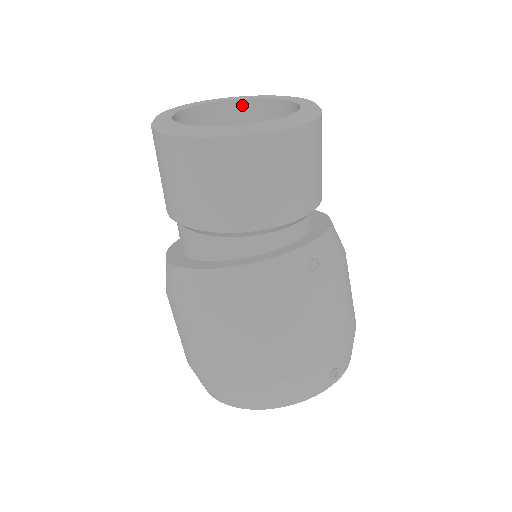
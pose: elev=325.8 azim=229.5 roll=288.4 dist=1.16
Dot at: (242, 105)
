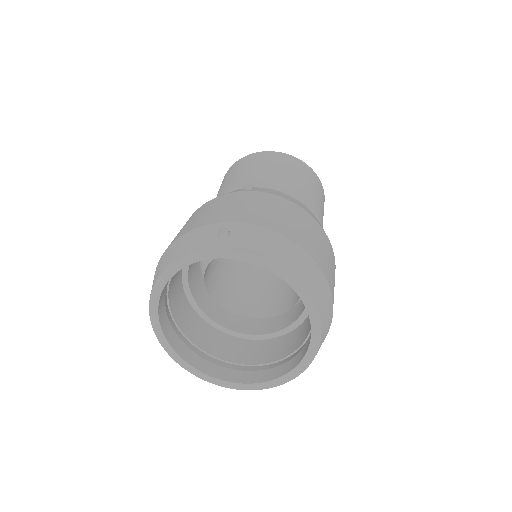
Dot at: occluded
